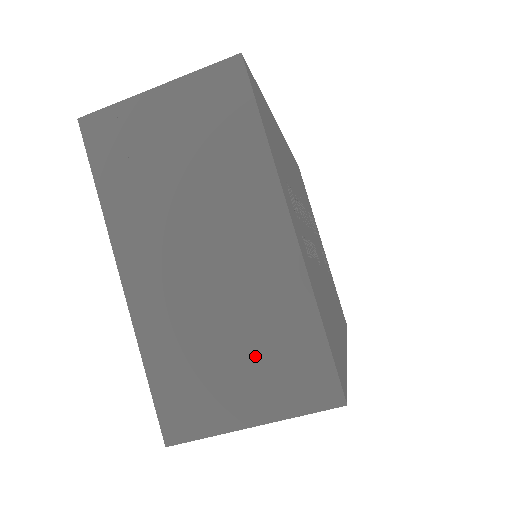
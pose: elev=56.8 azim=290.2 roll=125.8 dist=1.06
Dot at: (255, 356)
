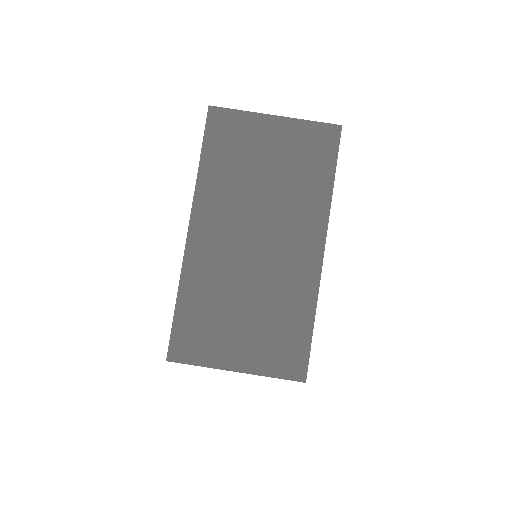
Dot at: (260, 325)
